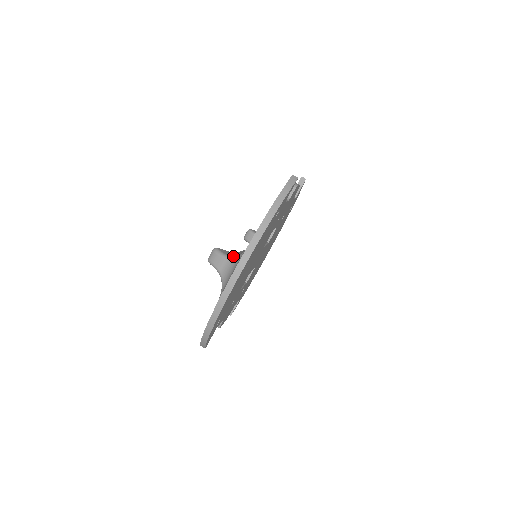
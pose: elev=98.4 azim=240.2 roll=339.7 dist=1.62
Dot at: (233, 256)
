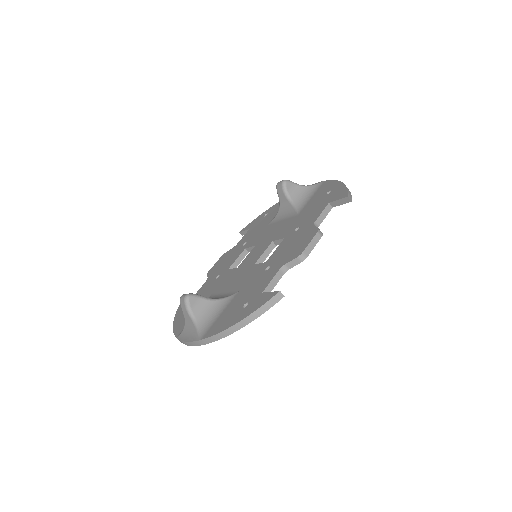
Dot at: (195, 322)
